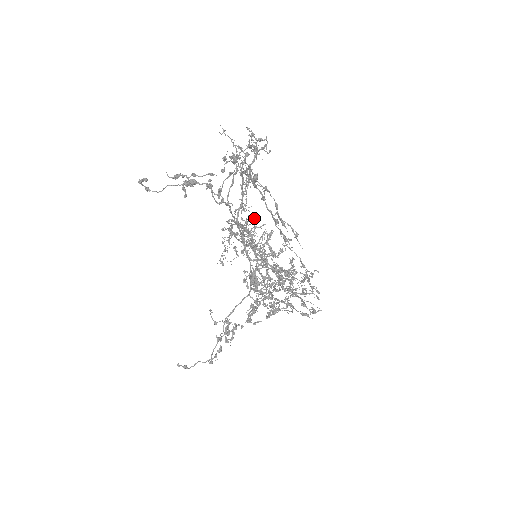
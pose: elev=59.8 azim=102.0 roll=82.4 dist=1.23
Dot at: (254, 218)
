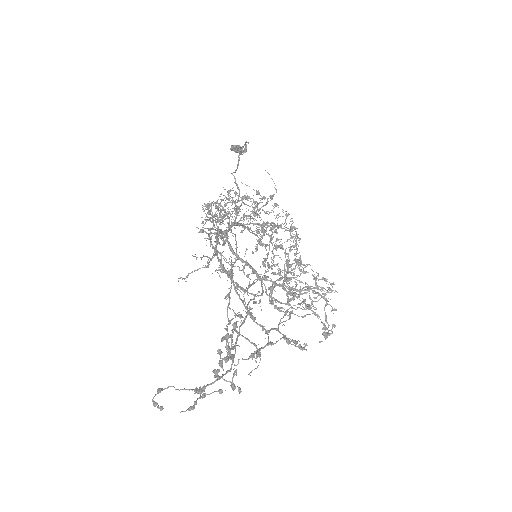
Dot at: (235, 213)
